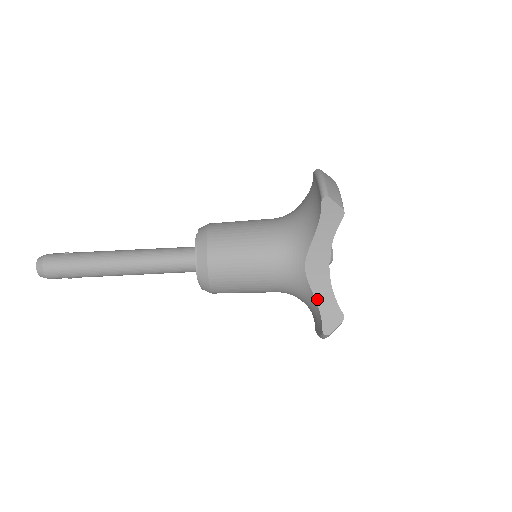
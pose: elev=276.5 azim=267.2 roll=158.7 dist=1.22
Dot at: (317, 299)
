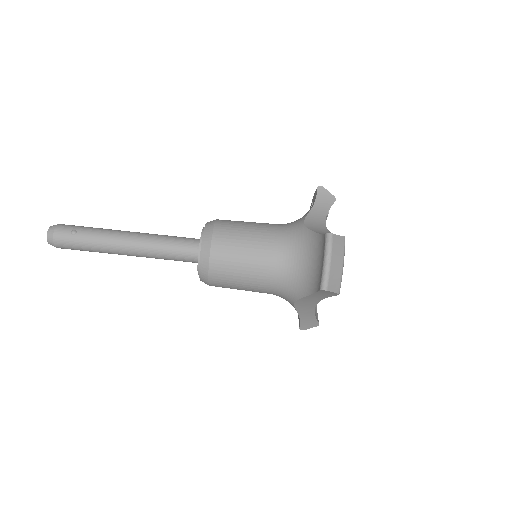
Dot at: (300, 315)
